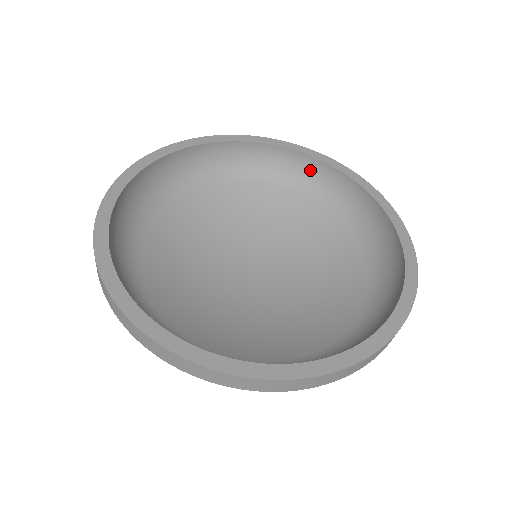
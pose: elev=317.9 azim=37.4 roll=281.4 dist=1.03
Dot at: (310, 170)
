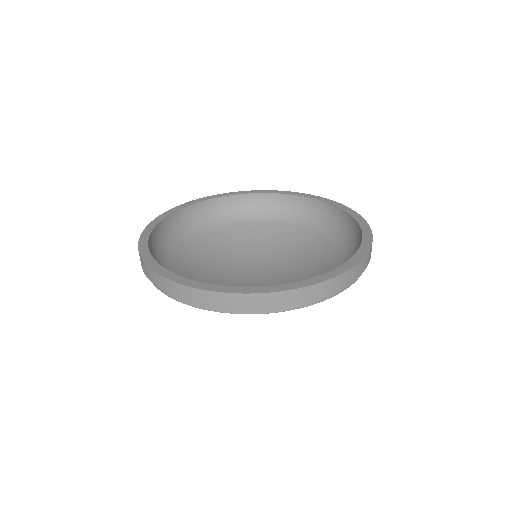
Dot at: (344, 223)
